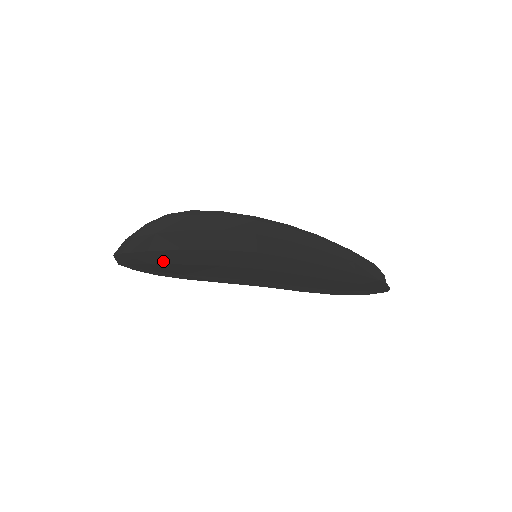
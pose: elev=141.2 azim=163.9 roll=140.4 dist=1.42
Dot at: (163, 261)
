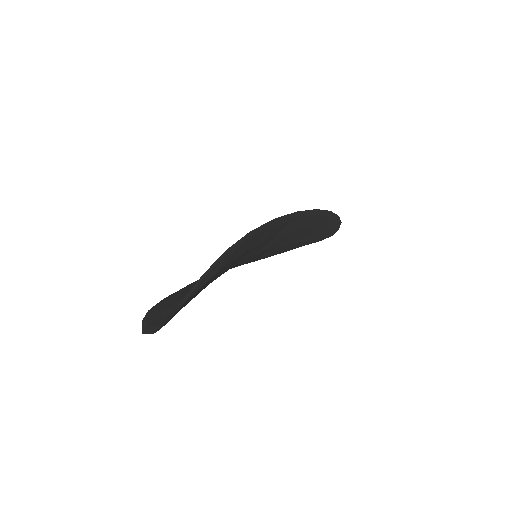
Dot at: occluded
